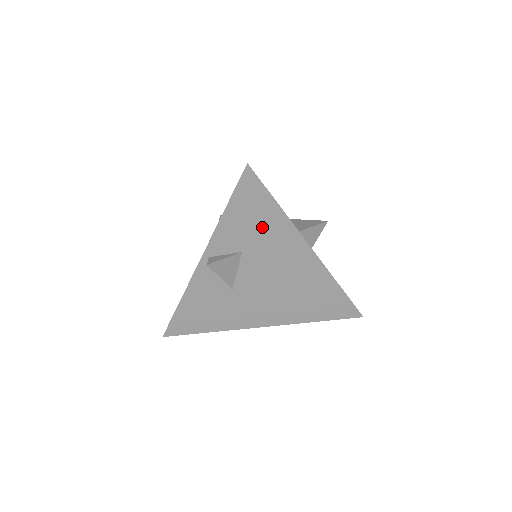
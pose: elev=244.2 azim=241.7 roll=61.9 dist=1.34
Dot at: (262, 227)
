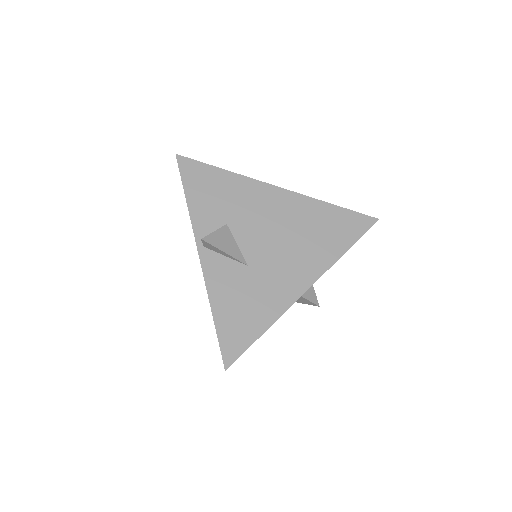
Dot at: (224, 193)
